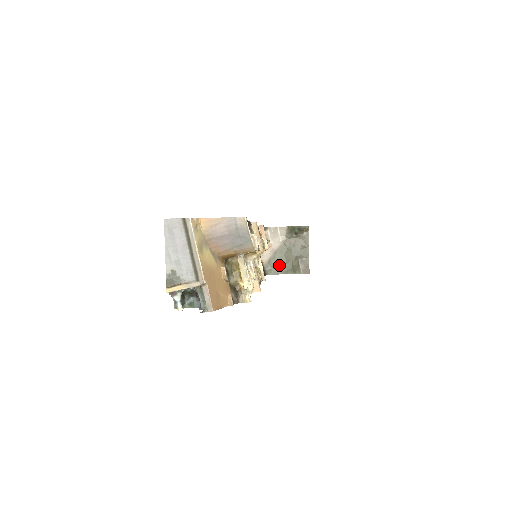
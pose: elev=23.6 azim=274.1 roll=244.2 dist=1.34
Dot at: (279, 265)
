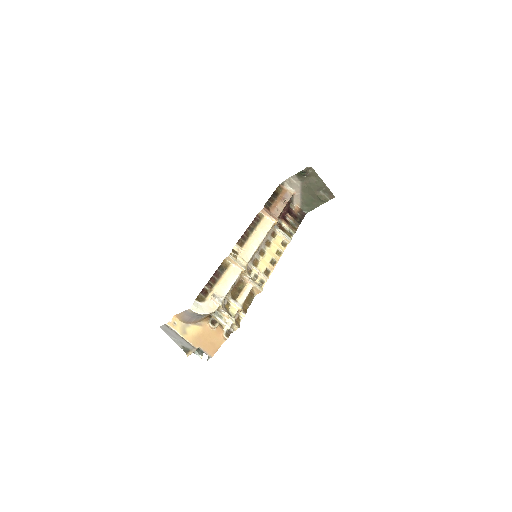
Dot at: (310, 202)
